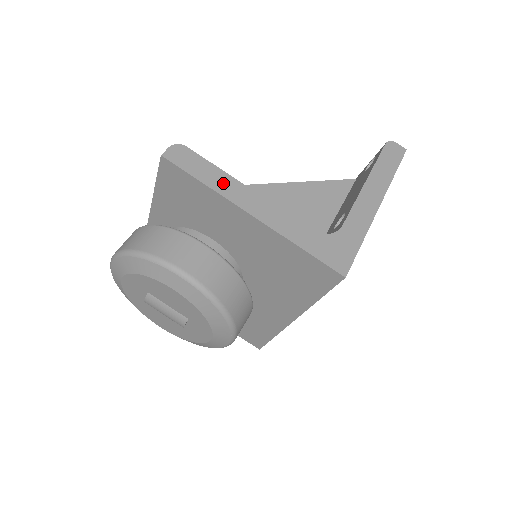
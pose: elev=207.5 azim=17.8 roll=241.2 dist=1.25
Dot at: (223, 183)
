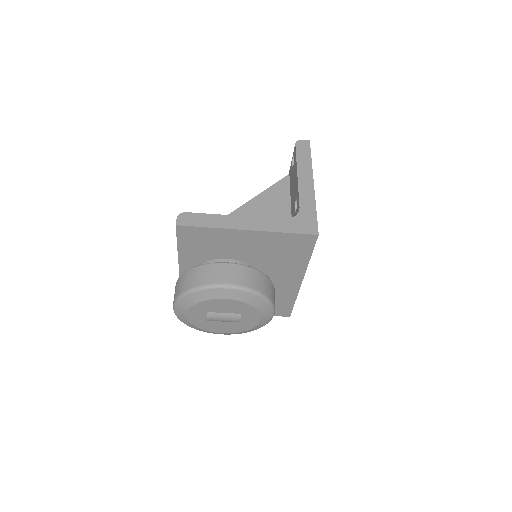
Dot at: (219, 221)
